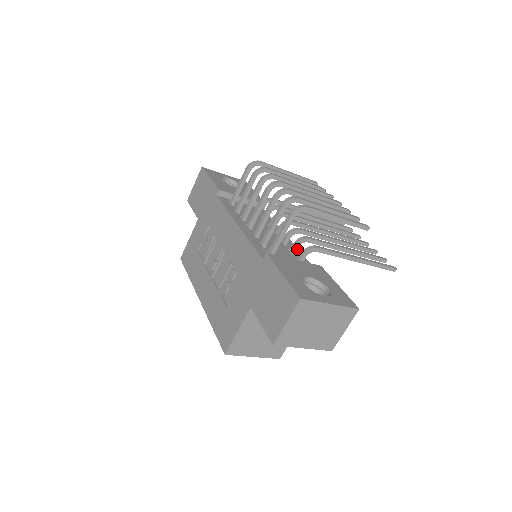
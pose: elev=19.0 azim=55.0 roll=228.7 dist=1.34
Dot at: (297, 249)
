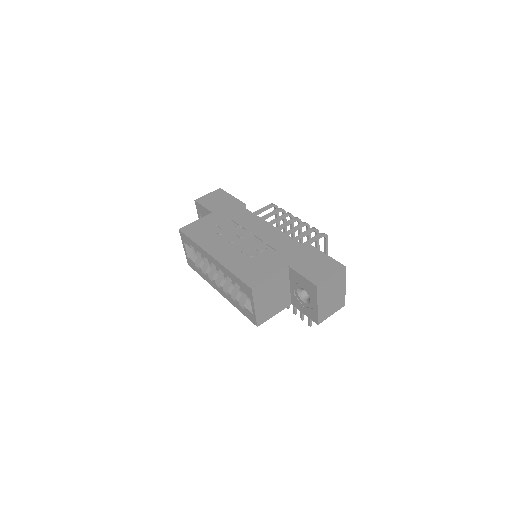
Dot at: occluded
